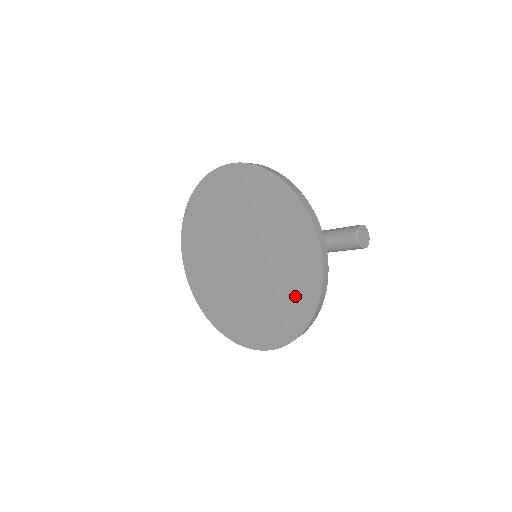
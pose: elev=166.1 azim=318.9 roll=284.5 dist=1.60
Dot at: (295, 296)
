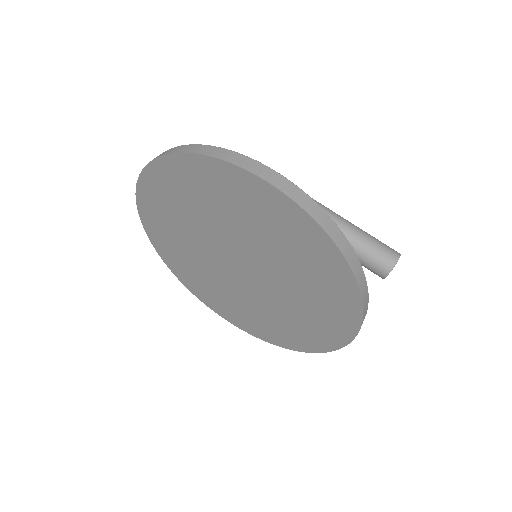
Dot at: (292, 332)
